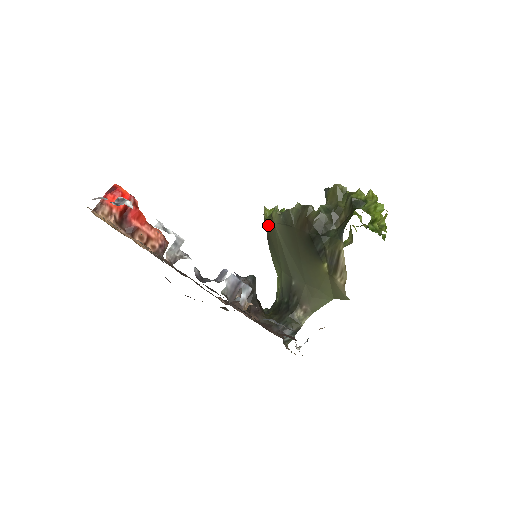
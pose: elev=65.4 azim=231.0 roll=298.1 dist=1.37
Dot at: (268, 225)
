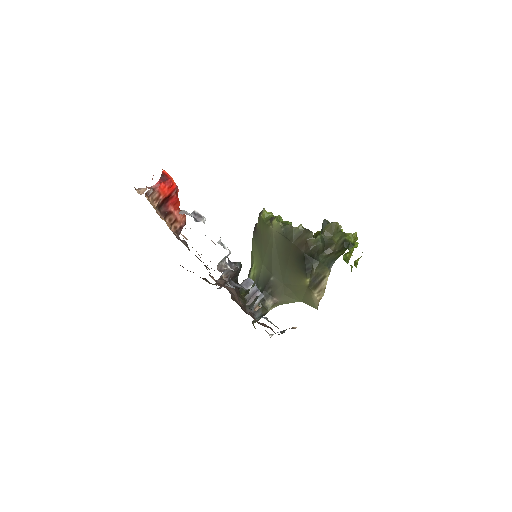
Dot at: (263, 225)
